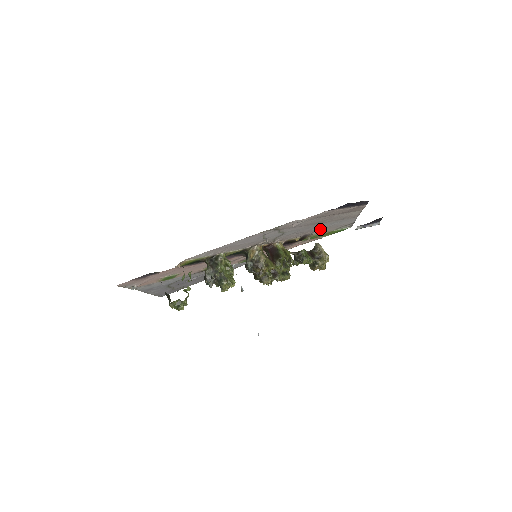
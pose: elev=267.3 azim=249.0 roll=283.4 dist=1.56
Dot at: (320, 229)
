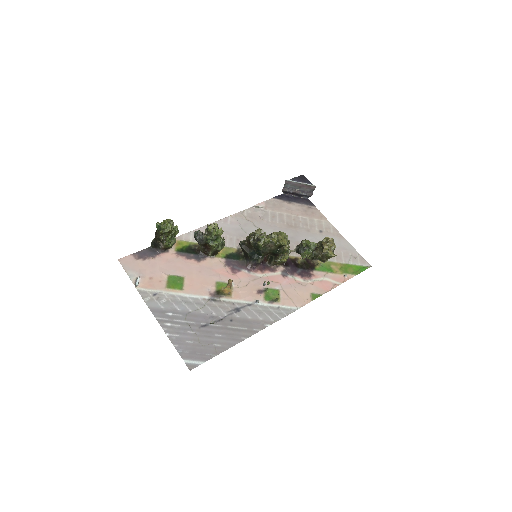
Dot at: occluded
